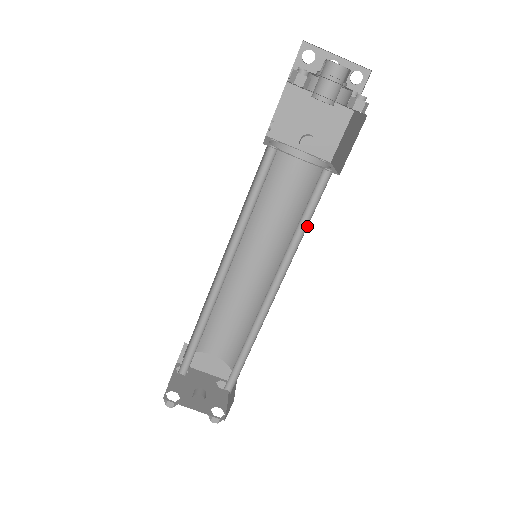
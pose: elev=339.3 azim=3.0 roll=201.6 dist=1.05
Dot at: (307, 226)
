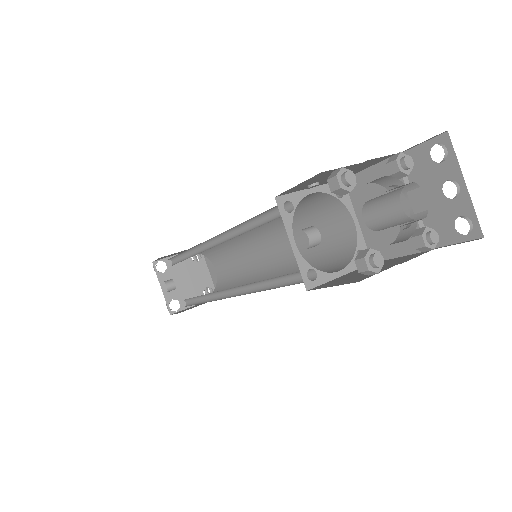
Dot at: (274, 288)
